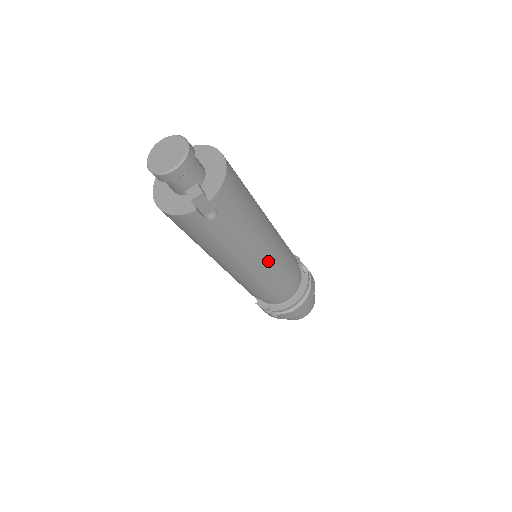
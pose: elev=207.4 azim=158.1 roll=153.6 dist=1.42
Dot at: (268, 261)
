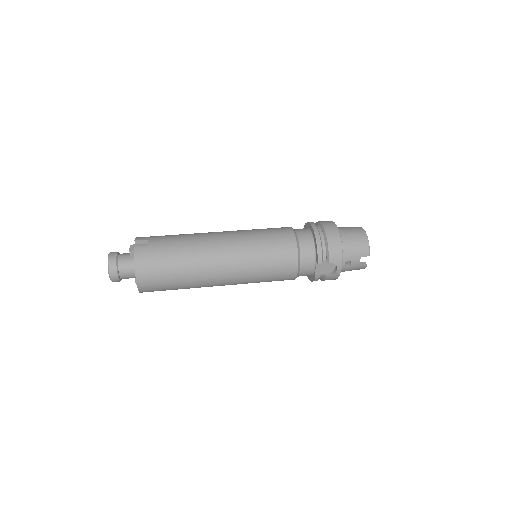
Dot at: occluded
